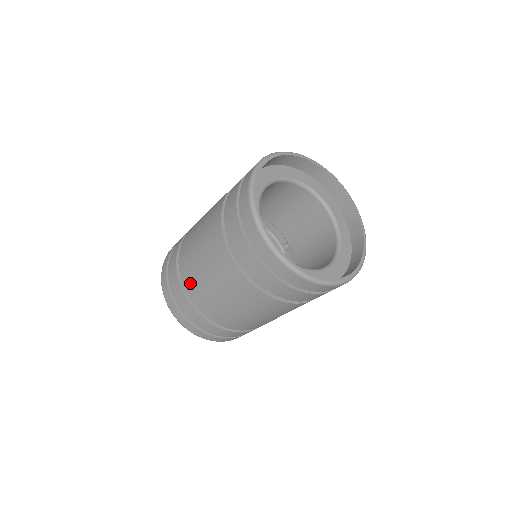
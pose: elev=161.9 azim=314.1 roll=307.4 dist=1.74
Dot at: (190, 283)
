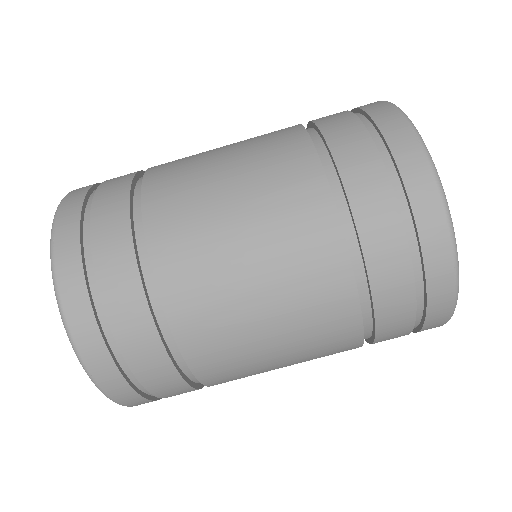
Dot at: (214, 359)
